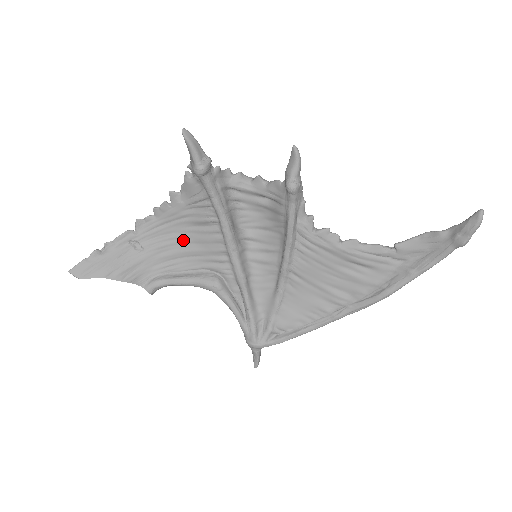
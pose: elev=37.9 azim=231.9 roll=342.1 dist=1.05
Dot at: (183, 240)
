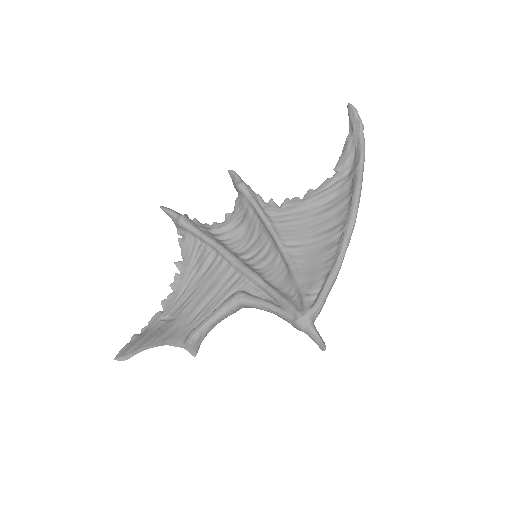
Dot at: (200, 291)
